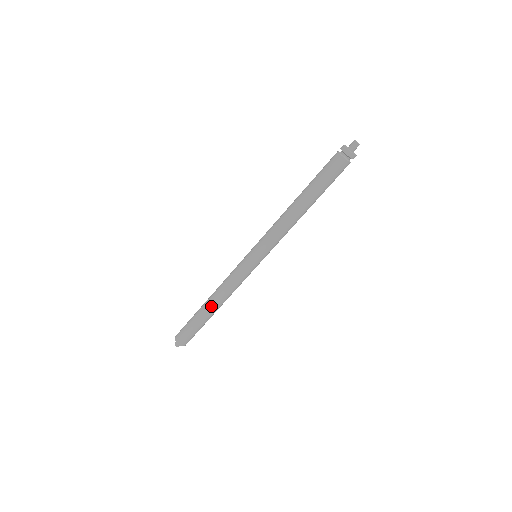
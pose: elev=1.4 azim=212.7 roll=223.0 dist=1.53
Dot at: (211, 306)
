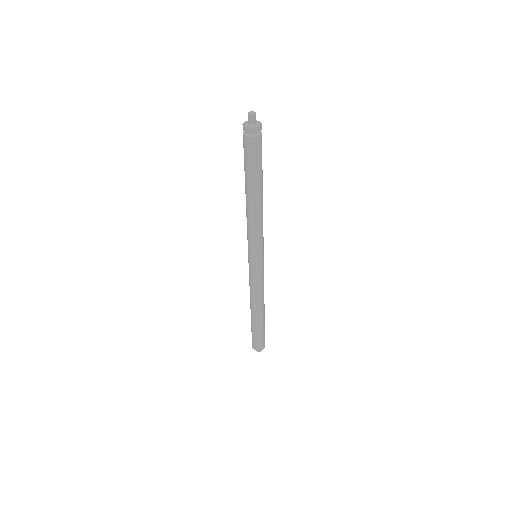
Dot at: (251, 310)
